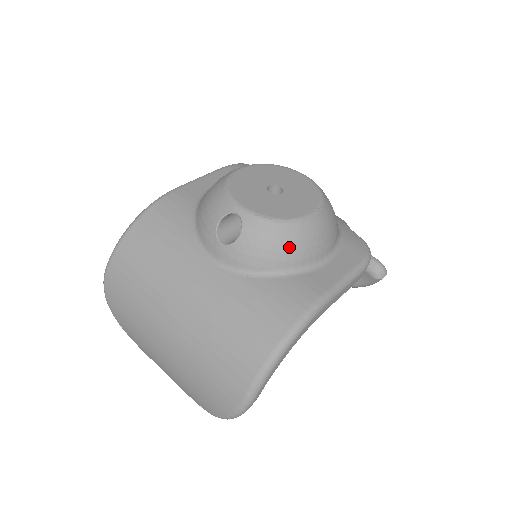
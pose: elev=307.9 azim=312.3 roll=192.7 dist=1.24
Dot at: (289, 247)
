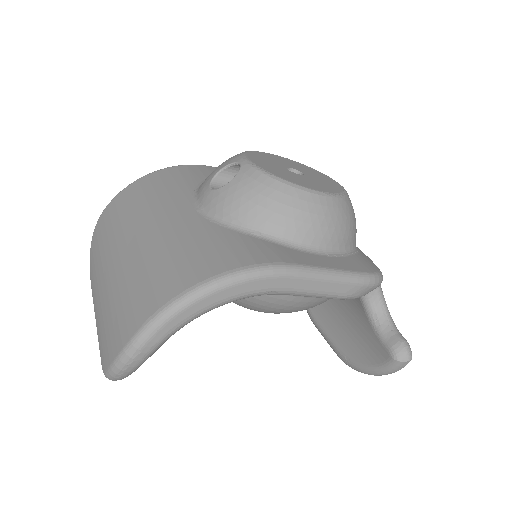
Dot at: (276, 207)
